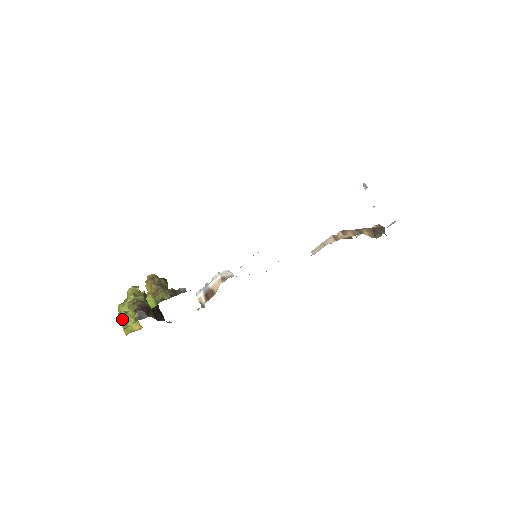
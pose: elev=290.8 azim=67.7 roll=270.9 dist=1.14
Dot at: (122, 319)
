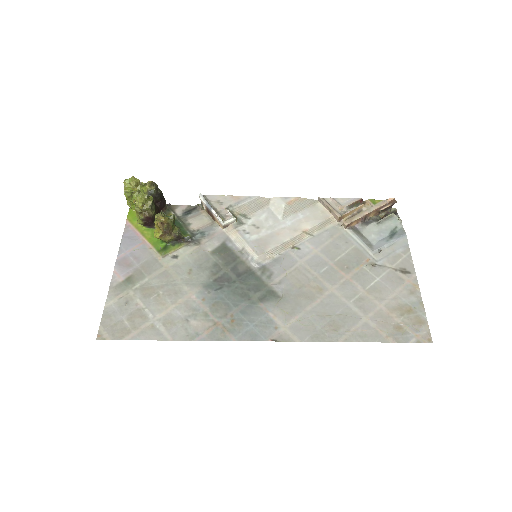
Dot at: (127, 198)
